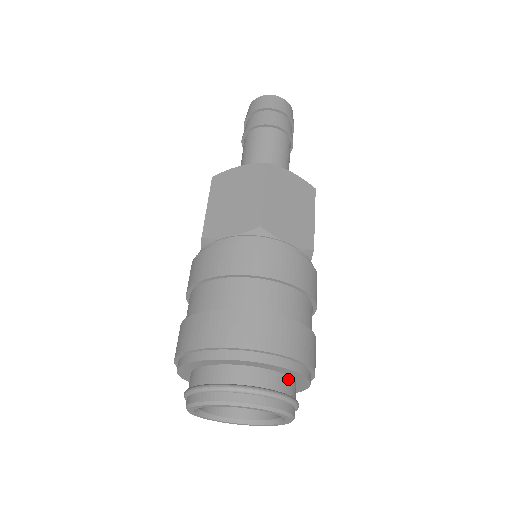
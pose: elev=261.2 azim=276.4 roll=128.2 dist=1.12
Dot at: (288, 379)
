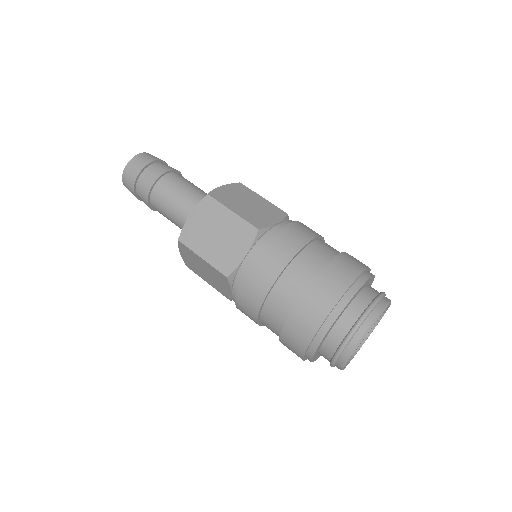
Dot at: (369, 287)
